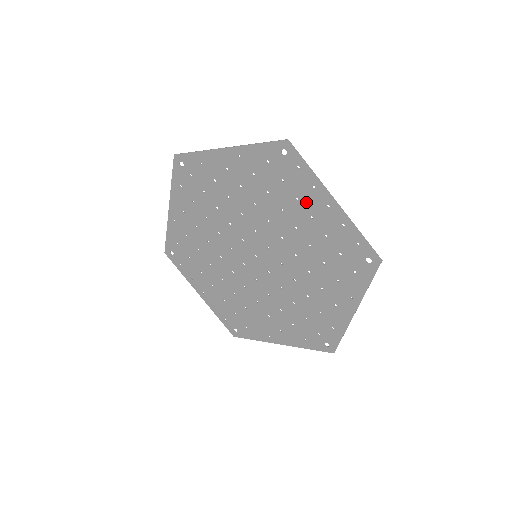
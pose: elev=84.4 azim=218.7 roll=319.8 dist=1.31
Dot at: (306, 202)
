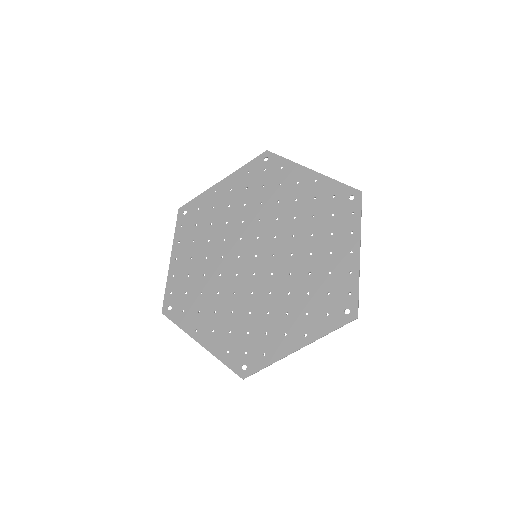
Dot at: (337, 240)
